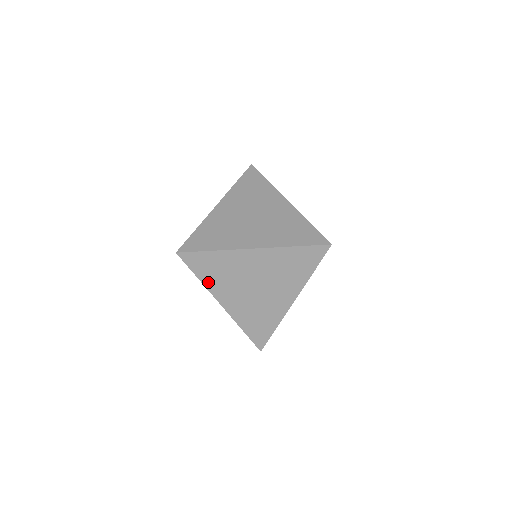
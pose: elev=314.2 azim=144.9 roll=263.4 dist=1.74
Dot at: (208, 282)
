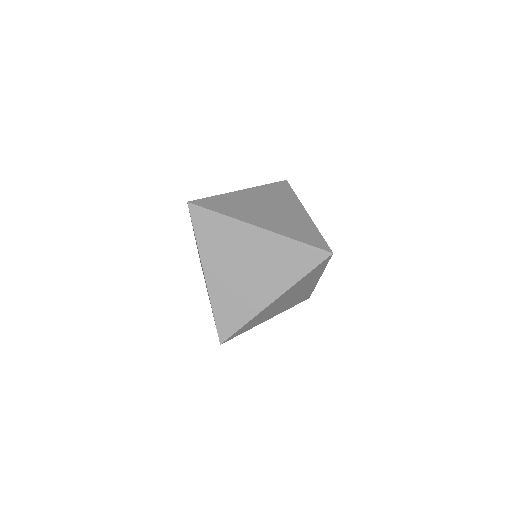
Dot at: (253, 326)
